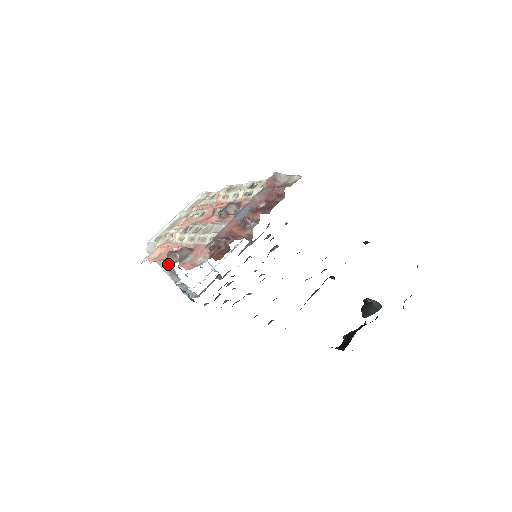
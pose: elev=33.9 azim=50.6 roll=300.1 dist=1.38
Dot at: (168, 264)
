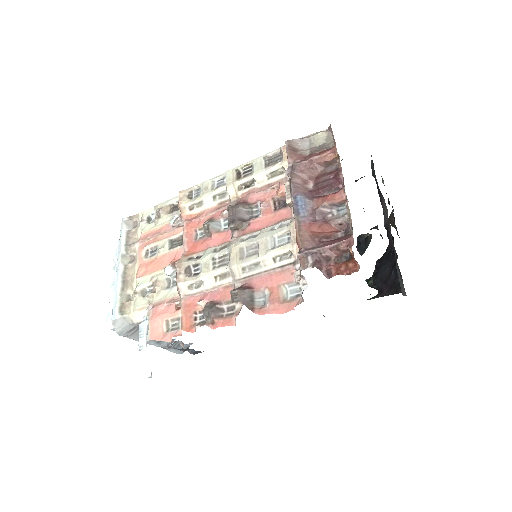
Dot at: (222, 324)
